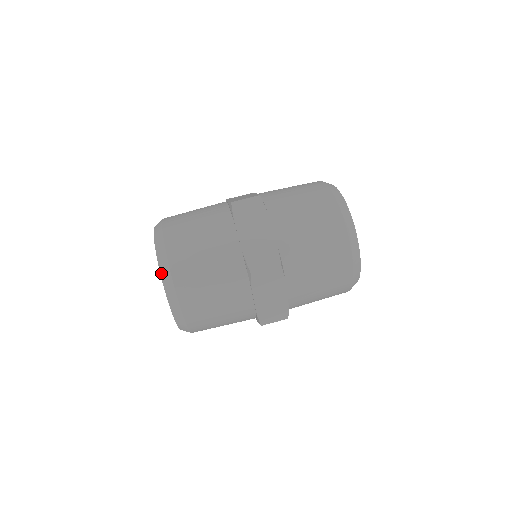
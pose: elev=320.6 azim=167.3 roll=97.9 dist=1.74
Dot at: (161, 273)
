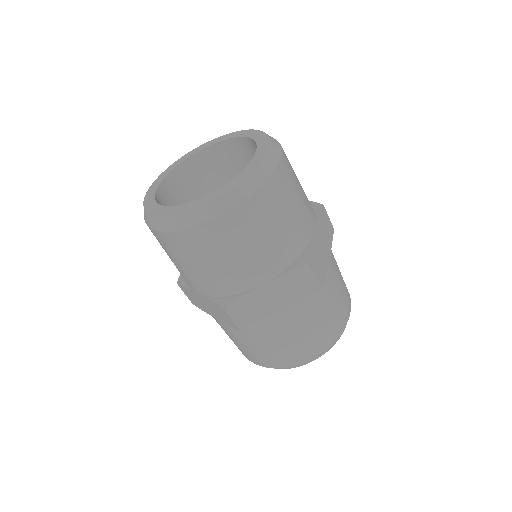
Dot at: (261, 131)
